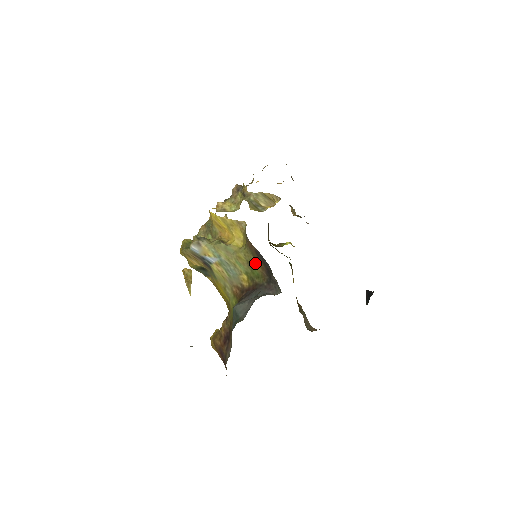
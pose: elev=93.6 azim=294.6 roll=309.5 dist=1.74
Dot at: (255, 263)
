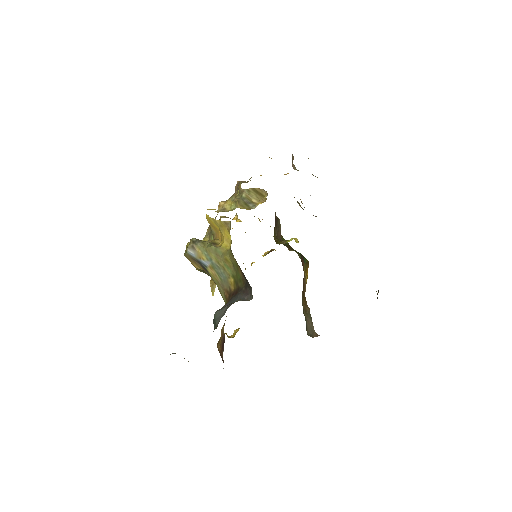
Dot at: (237, 266)
